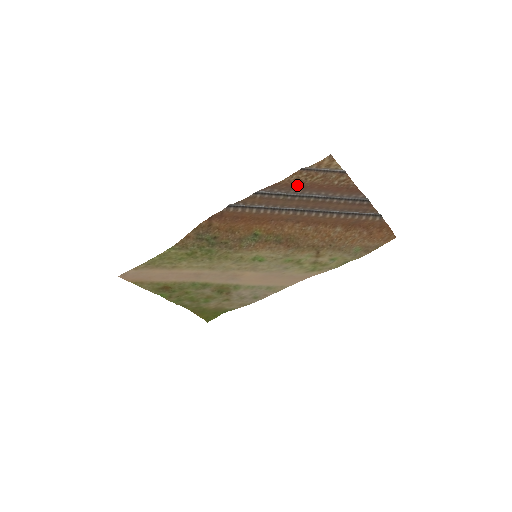
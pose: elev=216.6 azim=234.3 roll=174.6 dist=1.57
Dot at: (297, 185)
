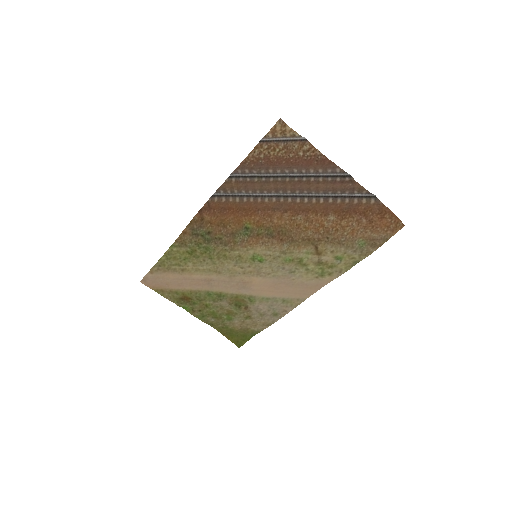
Dot at: (264, 162)
